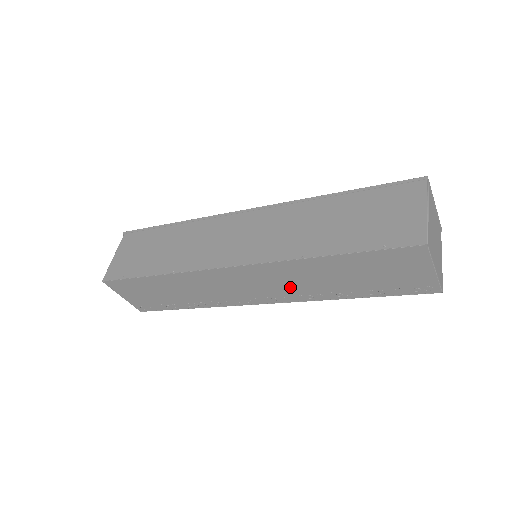
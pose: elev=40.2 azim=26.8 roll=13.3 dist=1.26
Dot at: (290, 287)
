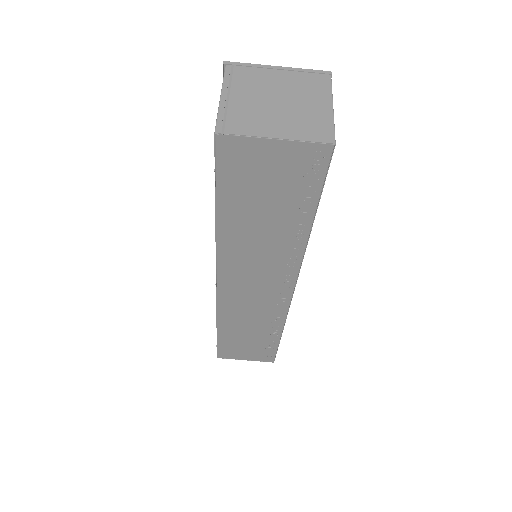
Dot at: (268, 265)
